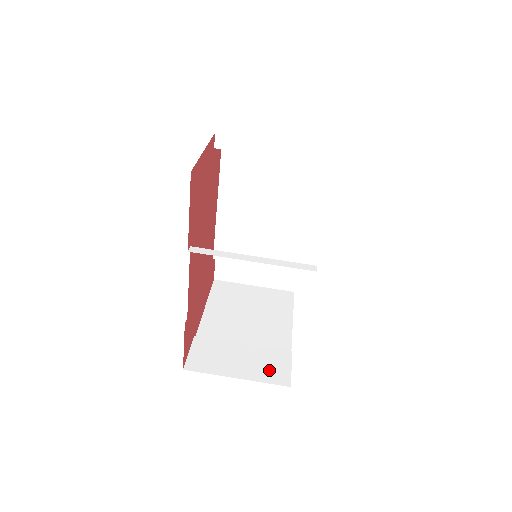
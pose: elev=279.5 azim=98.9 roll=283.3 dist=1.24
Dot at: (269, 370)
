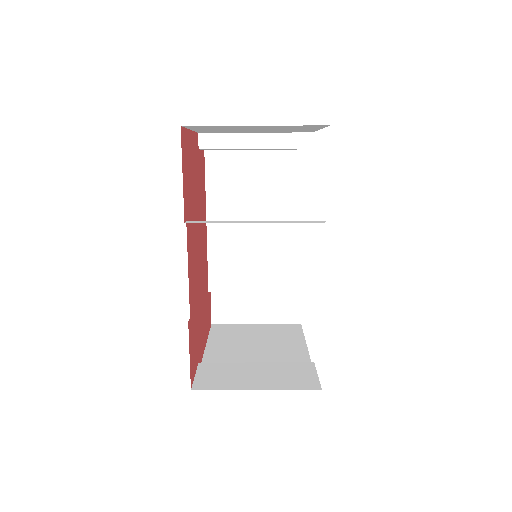
Dot at: (292, 379)
